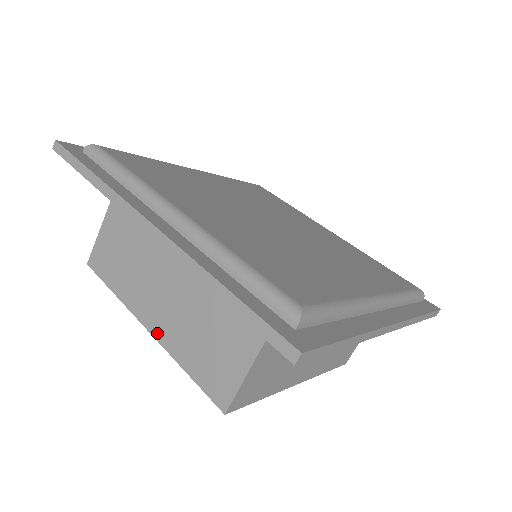
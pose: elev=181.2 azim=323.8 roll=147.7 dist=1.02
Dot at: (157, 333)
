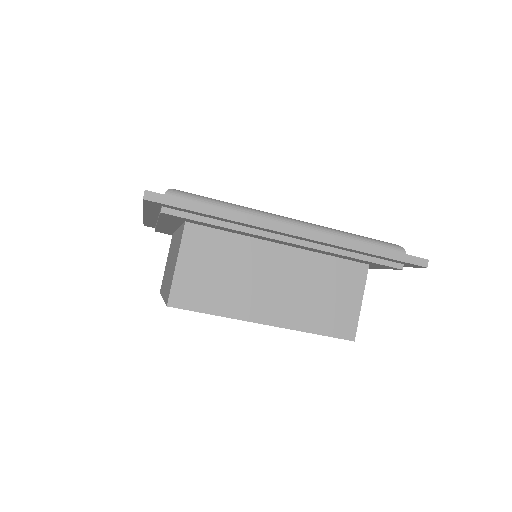
Dot at: (278, 322)
